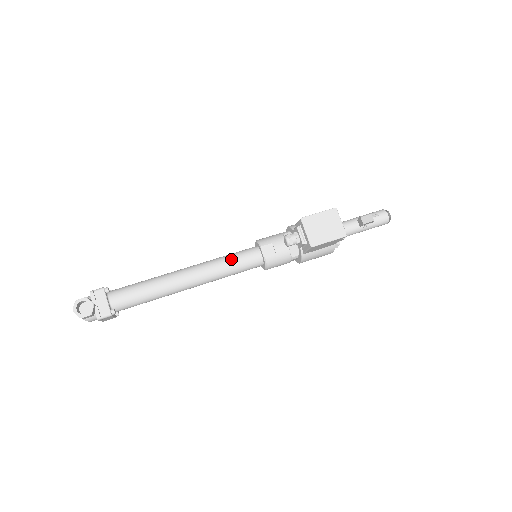
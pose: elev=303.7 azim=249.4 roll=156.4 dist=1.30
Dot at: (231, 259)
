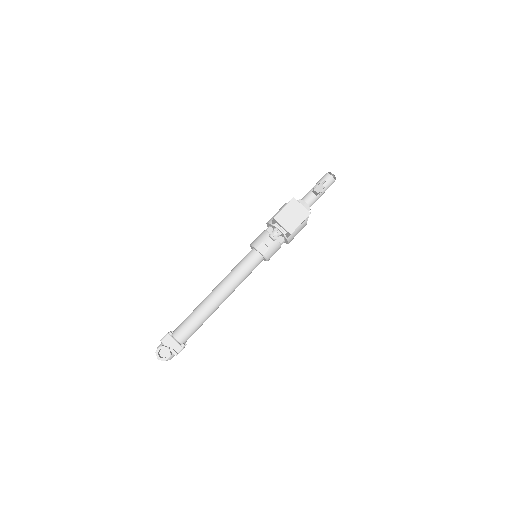
Dot at: (240, 268)
